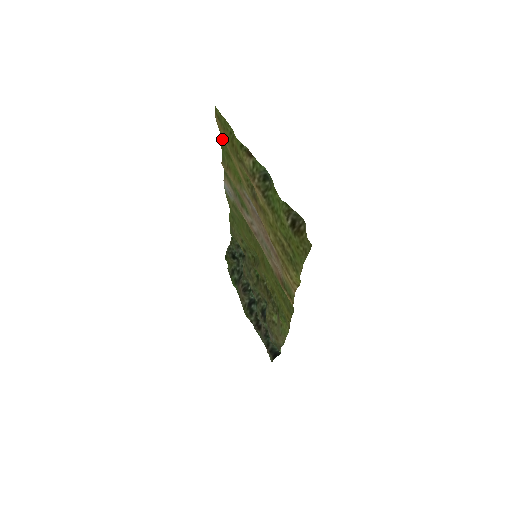
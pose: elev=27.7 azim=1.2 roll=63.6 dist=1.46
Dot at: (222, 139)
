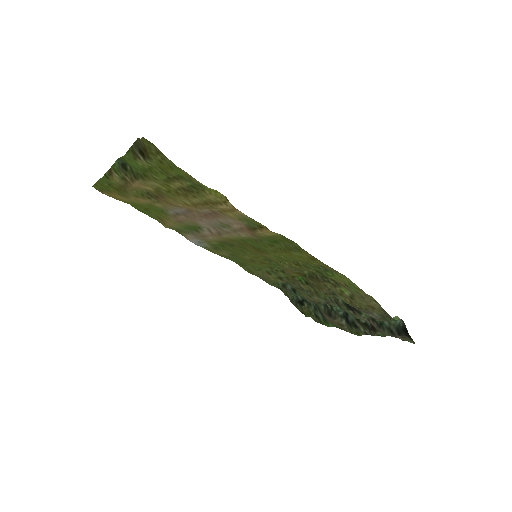
Dot at: (133, 206)
